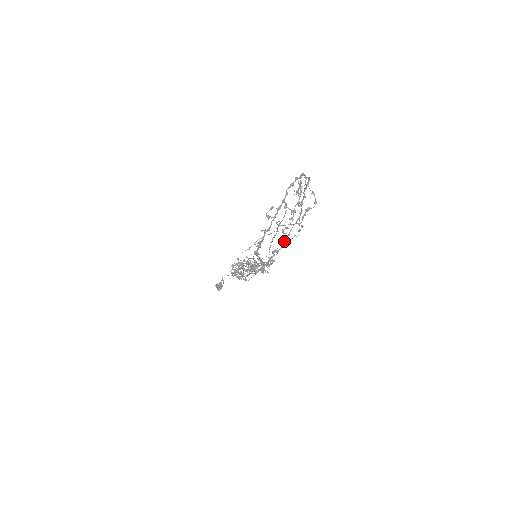
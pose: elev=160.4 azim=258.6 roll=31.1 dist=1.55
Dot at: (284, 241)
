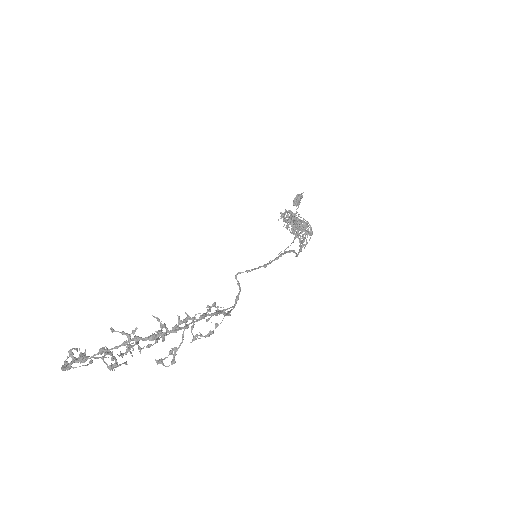
Dot at: occluded
